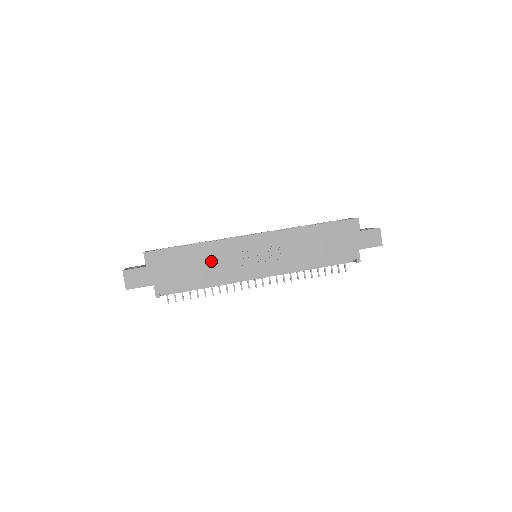
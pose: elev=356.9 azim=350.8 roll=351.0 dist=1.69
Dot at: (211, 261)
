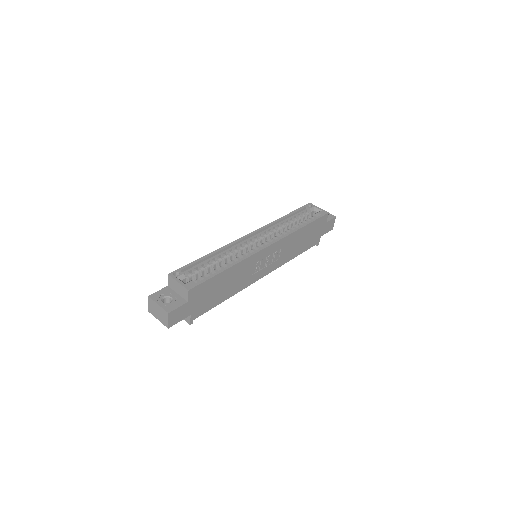
Dot at: (236, 278)
